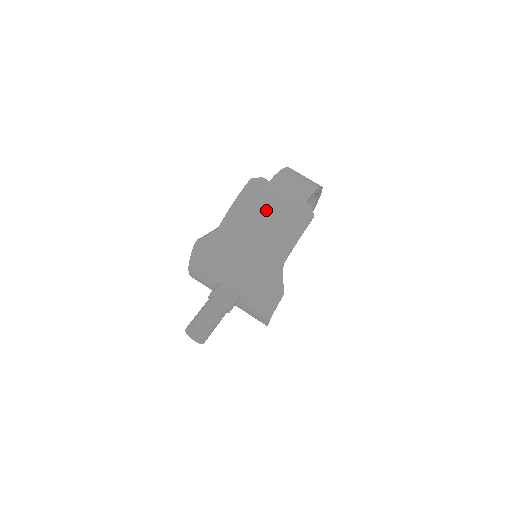
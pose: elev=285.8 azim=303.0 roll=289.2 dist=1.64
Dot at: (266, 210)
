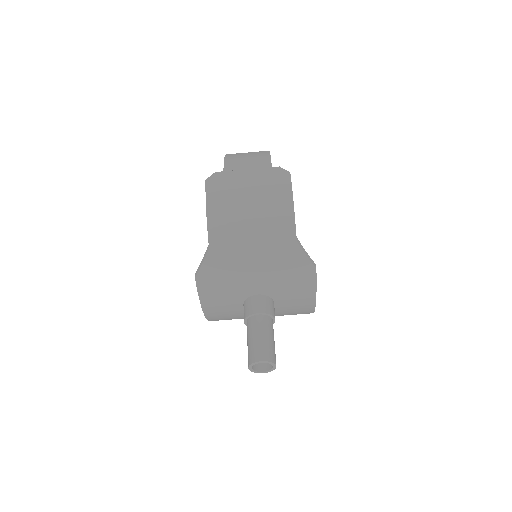
Dot at: (243, 198)
